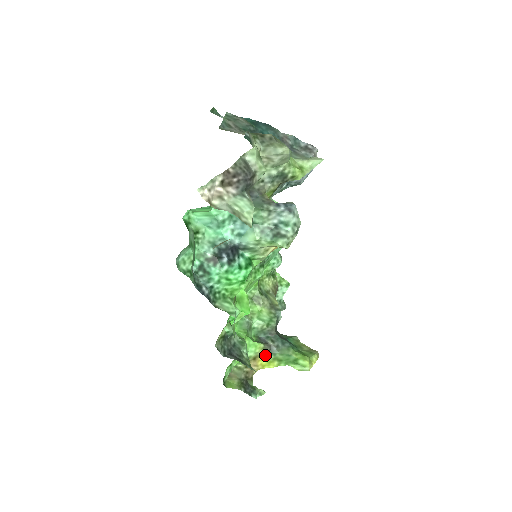
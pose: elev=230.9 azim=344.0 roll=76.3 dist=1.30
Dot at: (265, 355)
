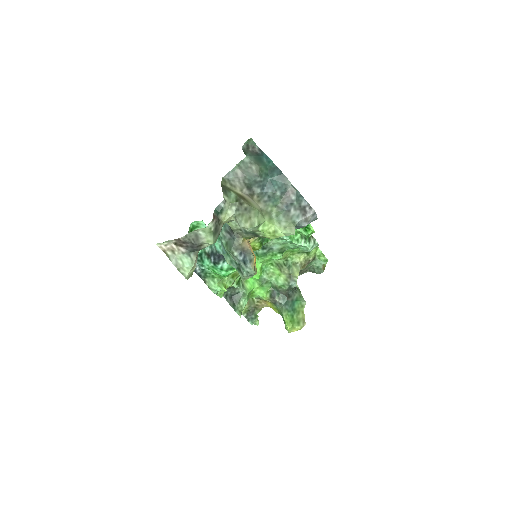
Dot at: (272, 303)
